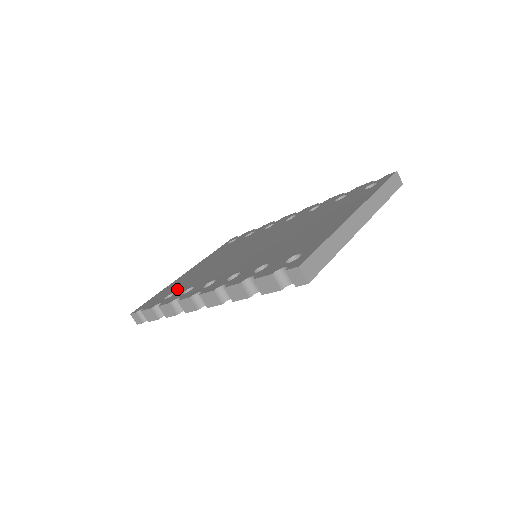
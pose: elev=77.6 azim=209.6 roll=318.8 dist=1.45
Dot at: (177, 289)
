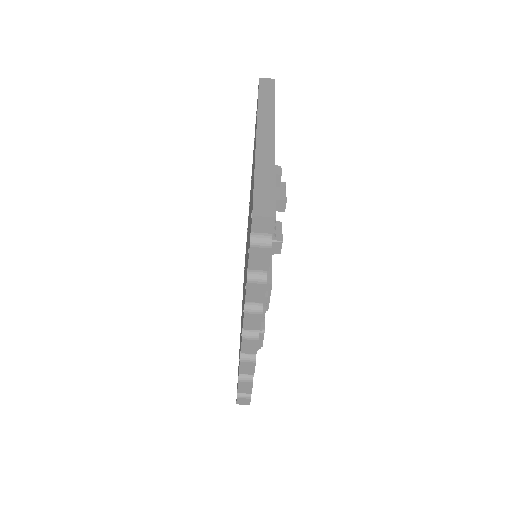
Dot at: occluded
